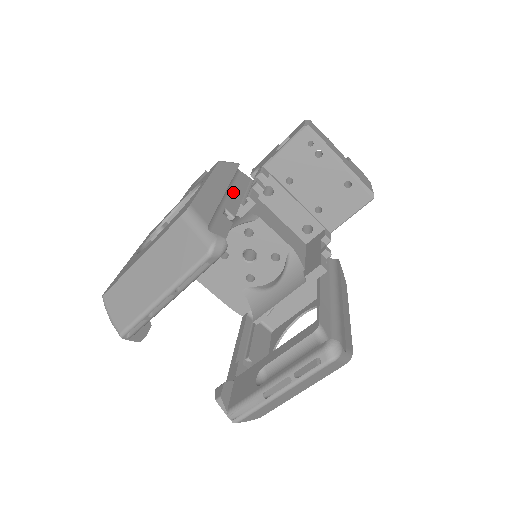
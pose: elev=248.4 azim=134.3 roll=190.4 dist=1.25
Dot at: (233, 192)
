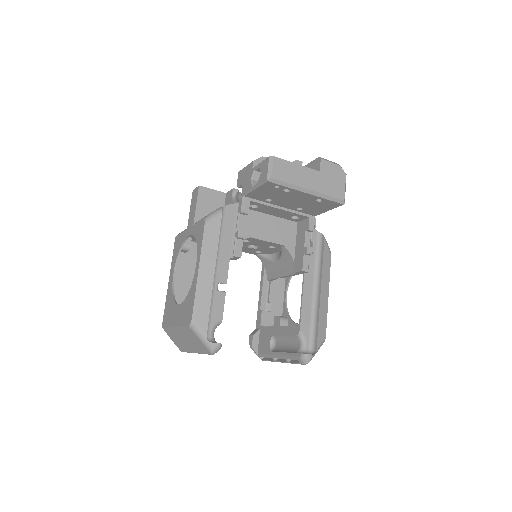
Dot at: (222, 250)
